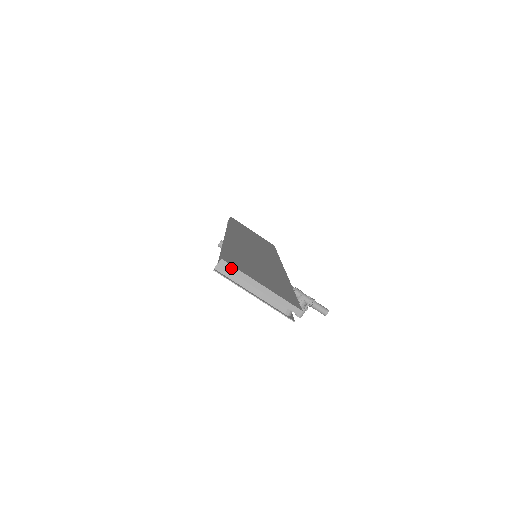
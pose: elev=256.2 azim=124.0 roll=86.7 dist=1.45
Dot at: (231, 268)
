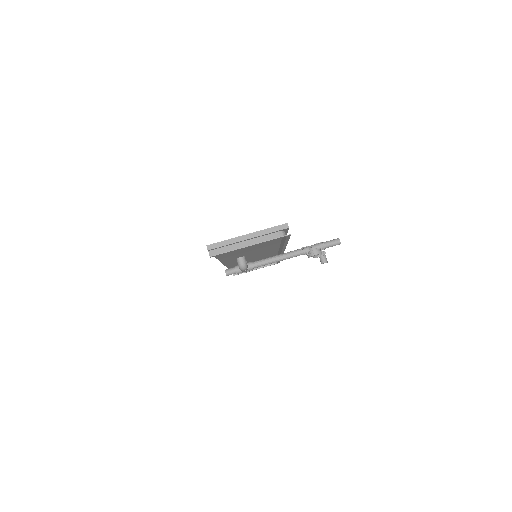
Dot at: (218, 245)
